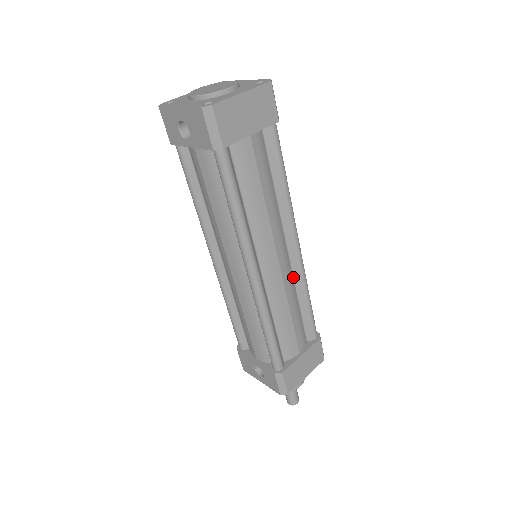
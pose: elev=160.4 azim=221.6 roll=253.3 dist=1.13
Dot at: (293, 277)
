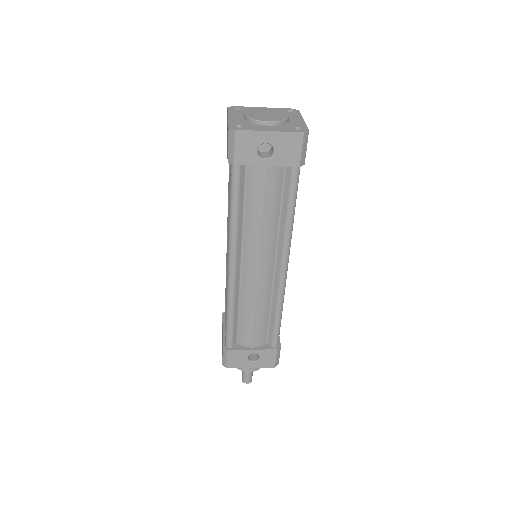
Dot at: occluded
